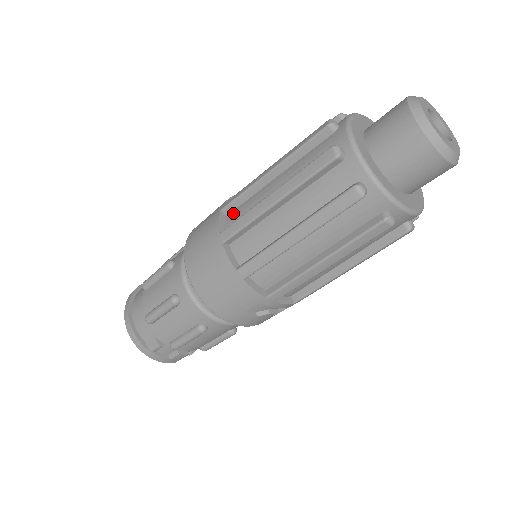
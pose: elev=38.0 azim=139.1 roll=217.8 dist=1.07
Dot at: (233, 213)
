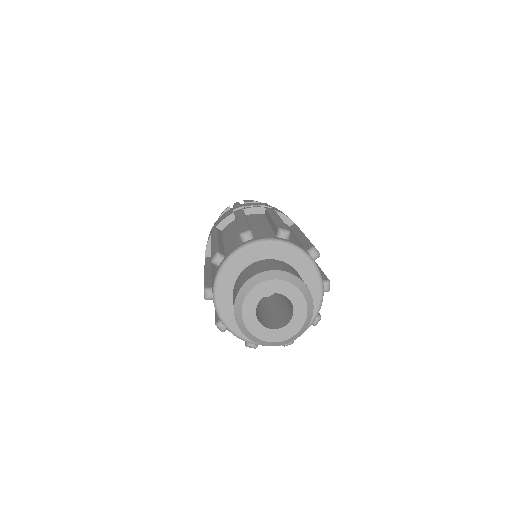
Dot at: occluded
